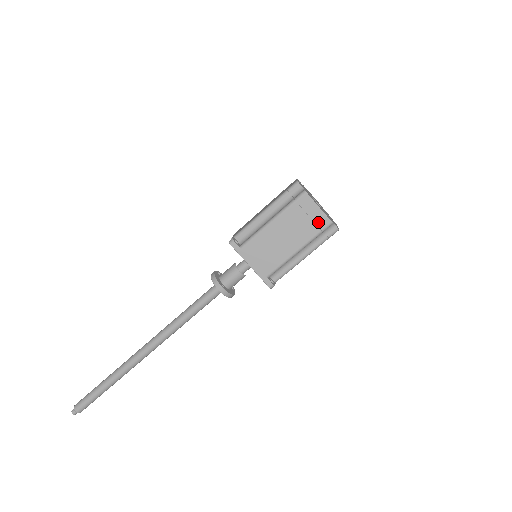
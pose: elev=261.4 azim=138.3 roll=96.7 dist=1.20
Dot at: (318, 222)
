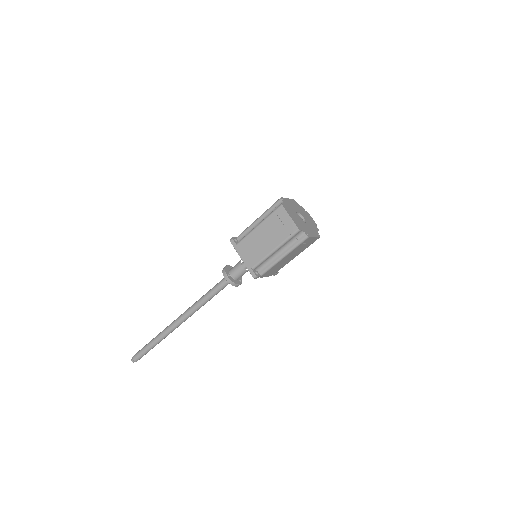
Dot at: (289, 228)
